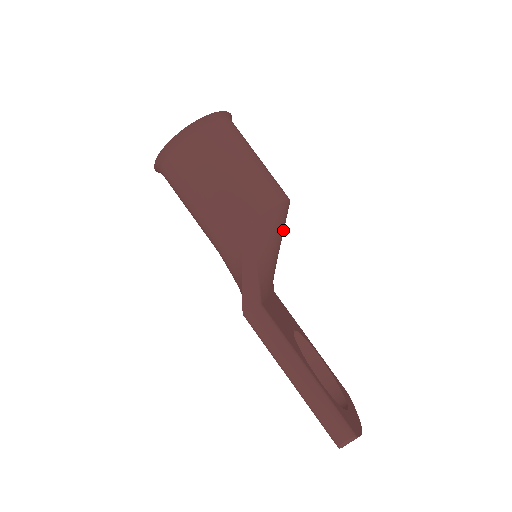
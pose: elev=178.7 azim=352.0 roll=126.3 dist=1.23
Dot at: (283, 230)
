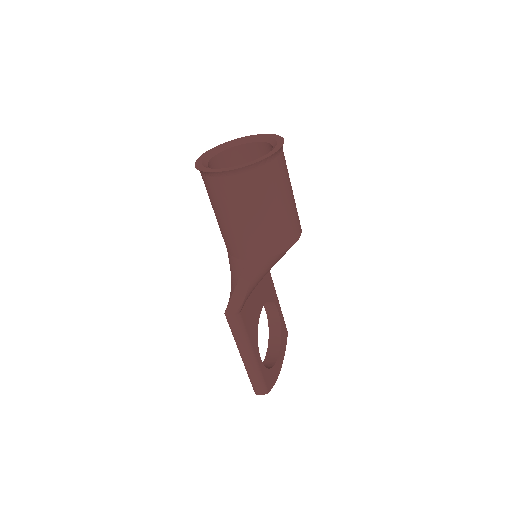
Dot at: occluded
